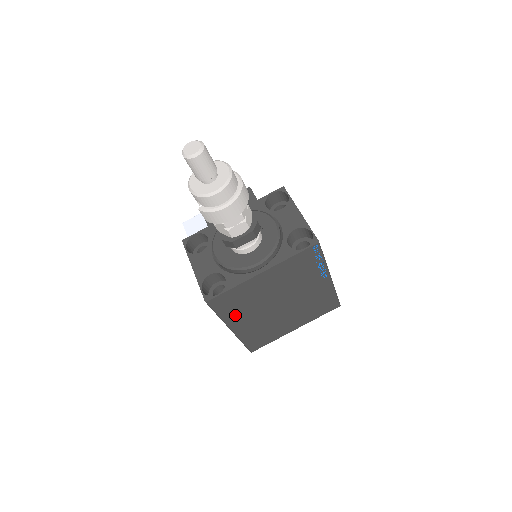
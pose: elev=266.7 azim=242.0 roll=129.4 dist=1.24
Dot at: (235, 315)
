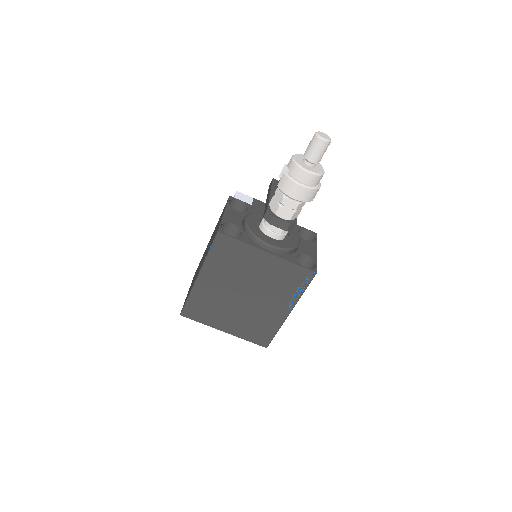
Dot at: (215, 266)
